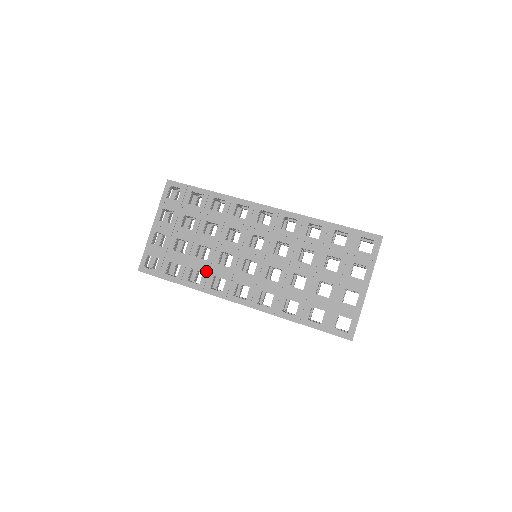
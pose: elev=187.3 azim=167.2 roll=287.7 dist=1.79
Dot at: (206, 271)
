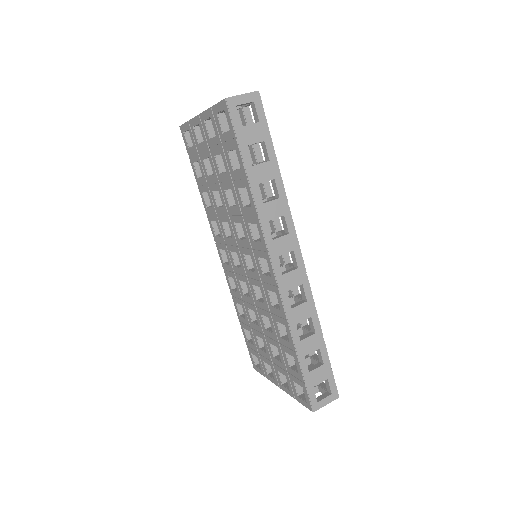
Dot at: (213, 210)
